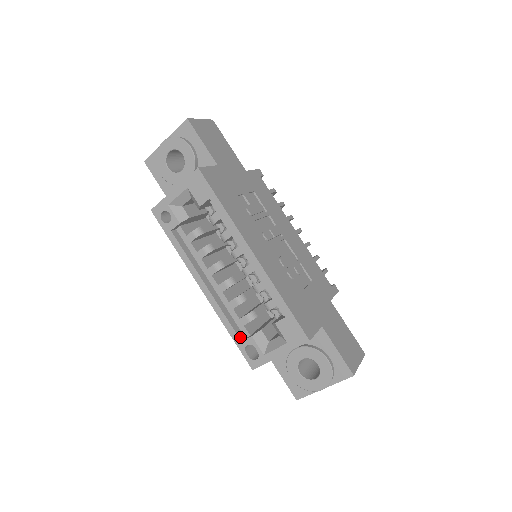
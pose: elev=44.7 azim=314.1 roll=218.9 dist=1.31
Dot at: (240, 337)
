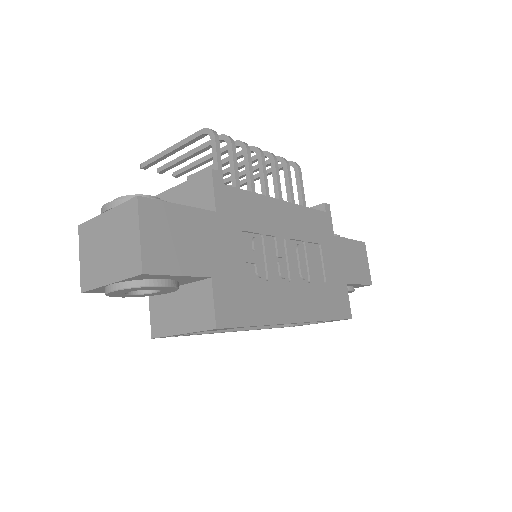
Dot at: (280, 326)
